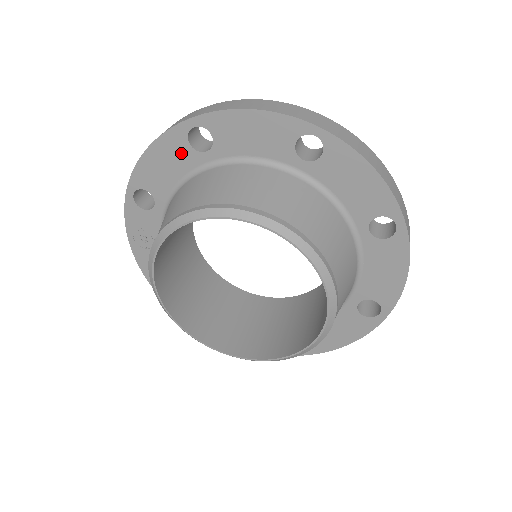
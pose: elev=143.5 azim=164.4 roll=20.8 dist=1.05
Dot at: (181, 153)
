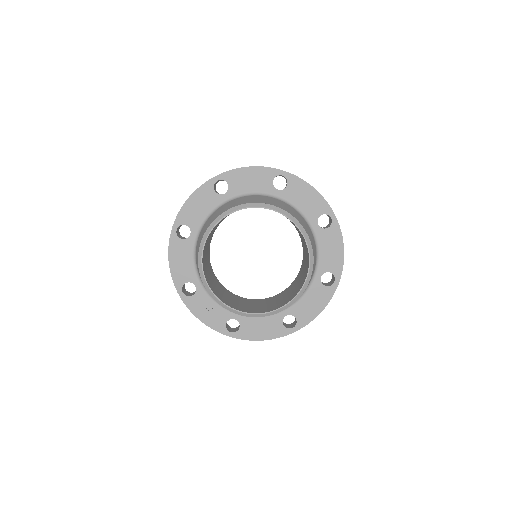
Dot at: (182, 247)
